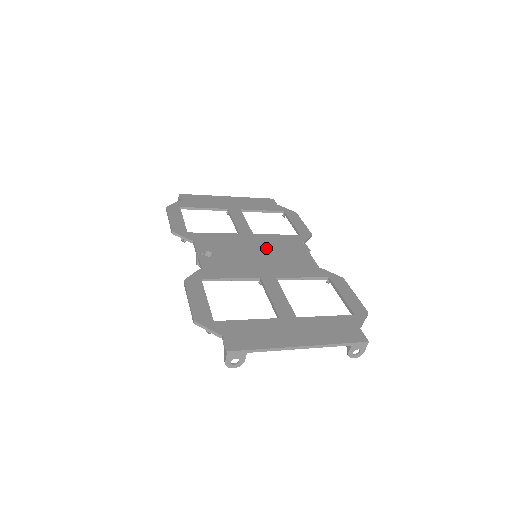
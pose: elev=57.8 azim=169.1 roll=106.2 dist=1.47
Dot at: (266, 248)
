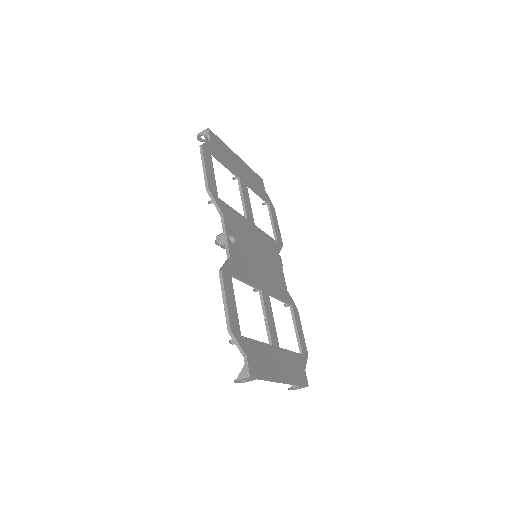
Dot at: (262, 250)
